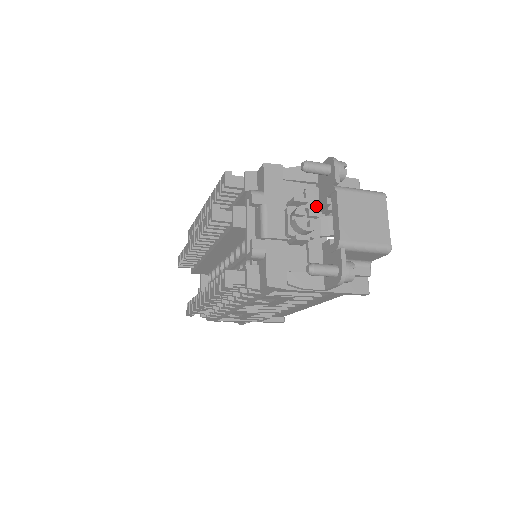
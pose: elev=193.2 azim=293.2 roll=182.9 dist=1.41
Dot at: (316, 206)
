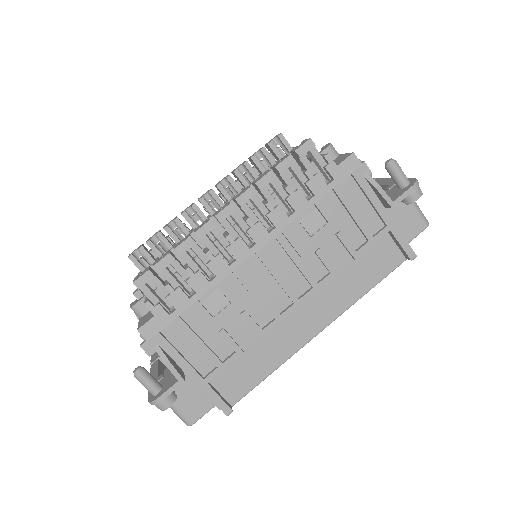
Dot at: occluded
